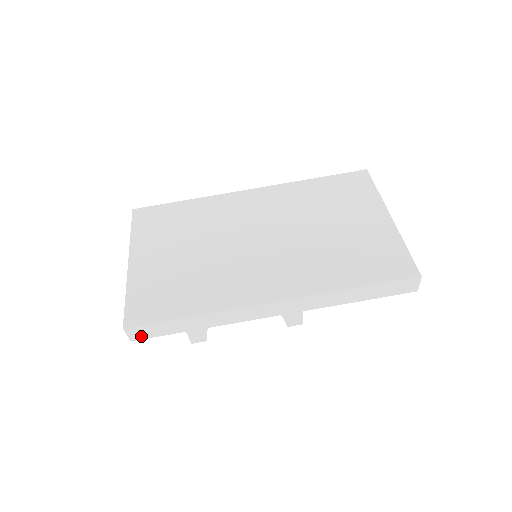
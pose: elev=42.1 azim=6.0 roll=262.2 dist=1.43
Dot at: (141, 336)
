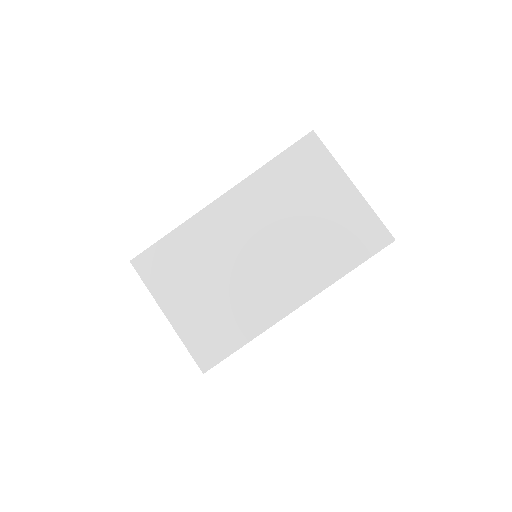
Dot at: occluded
